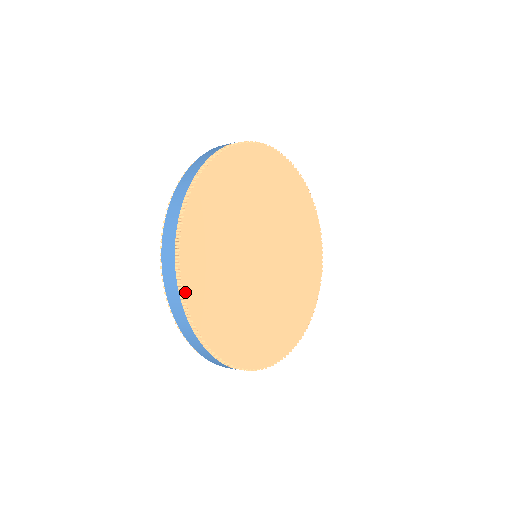
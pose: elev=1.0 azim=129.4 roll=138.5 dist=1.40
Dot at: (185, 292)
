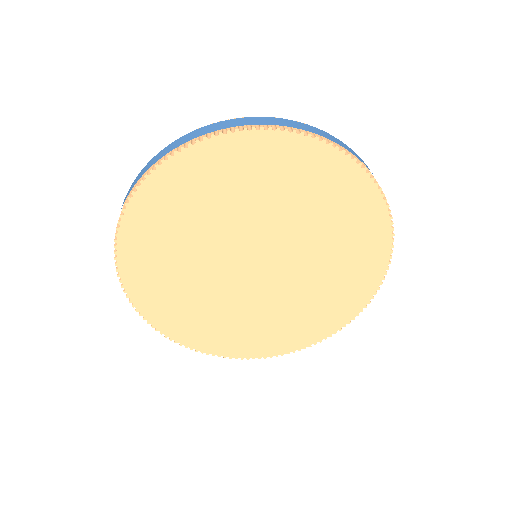
Dot at: (150, 321)
